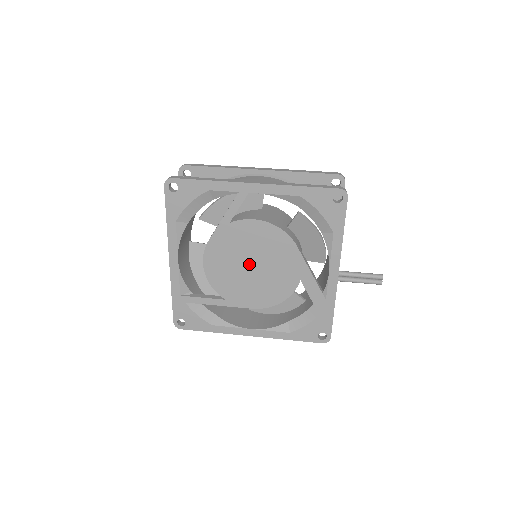
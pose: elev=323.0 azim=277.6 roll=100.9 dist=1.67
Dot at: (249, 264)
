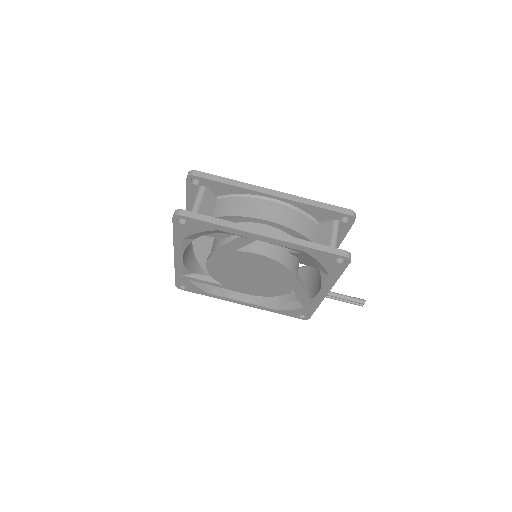
Dot at: (248, 274)
